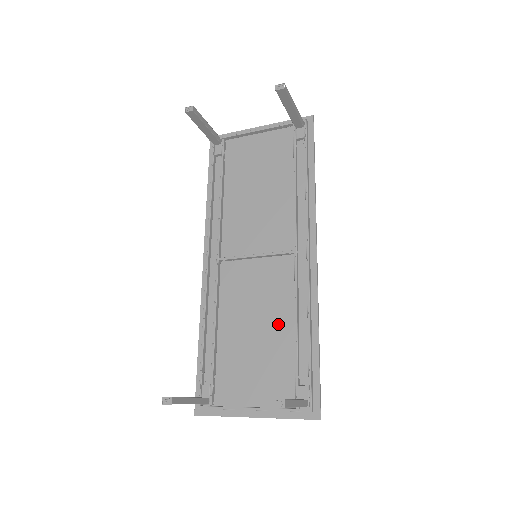
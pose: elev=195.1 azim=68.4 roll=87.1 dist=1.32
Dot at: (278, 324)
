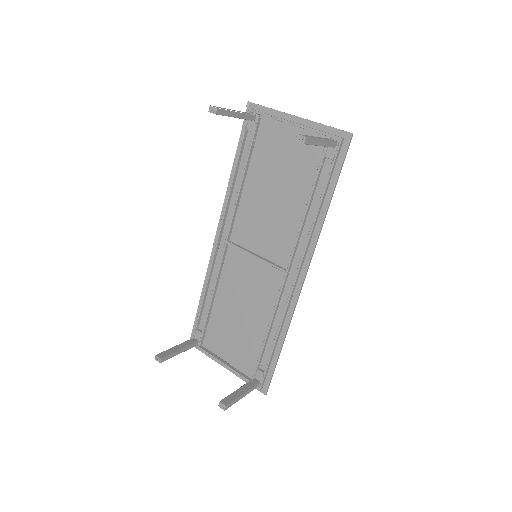
Dot at: (257, 318)
